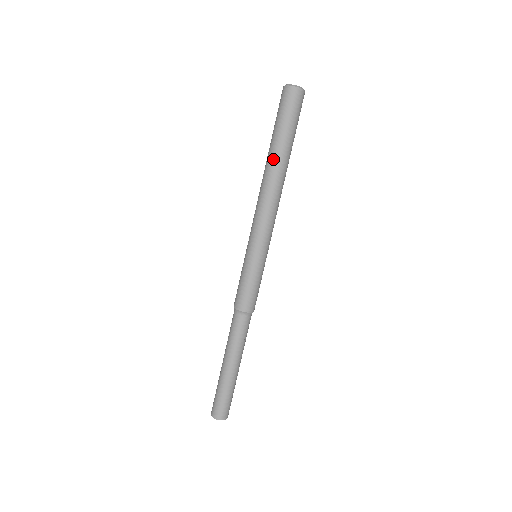
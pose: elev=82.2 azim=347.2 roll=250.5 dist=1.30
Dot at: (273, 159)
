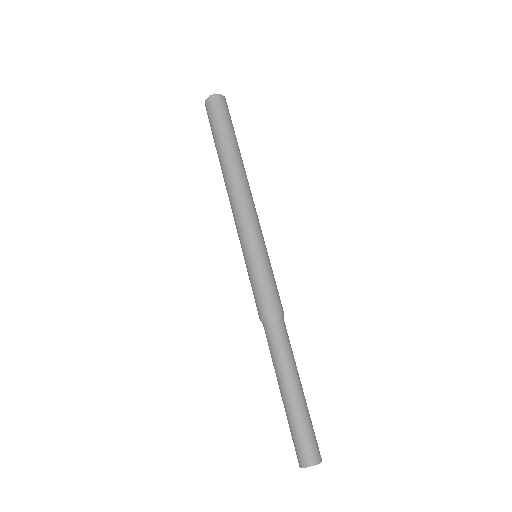
Dot at: (220, 164)
